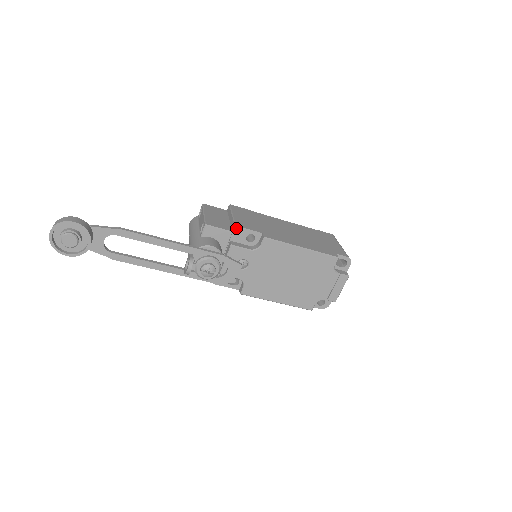
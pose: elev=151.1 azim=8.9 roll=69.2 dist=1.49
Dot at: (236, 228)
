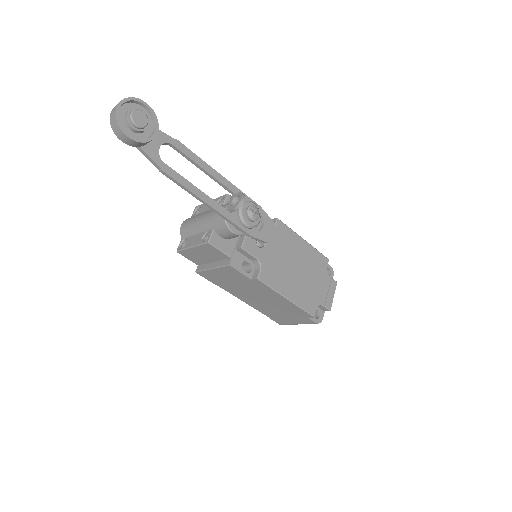
Dot at: occluded
